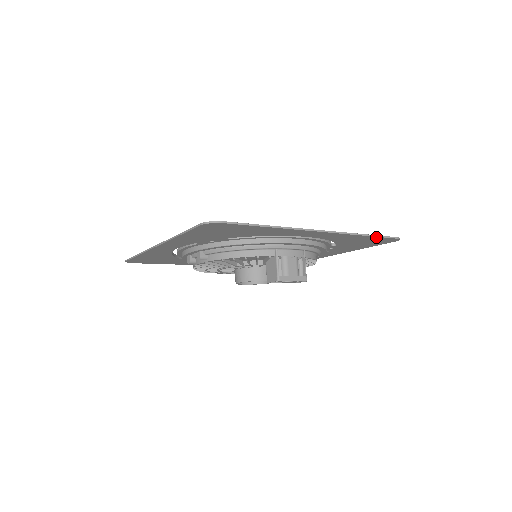
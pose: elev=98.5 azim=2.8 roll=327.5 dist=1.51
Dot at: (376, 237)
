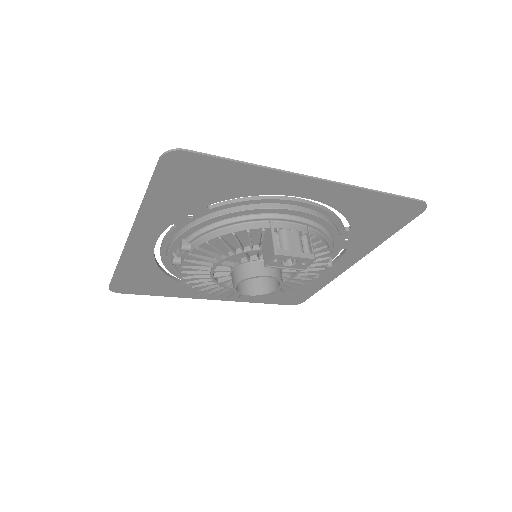
Dot at: (394, 198)
